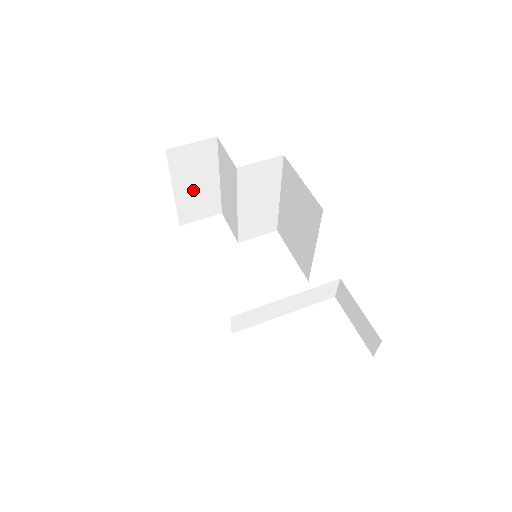
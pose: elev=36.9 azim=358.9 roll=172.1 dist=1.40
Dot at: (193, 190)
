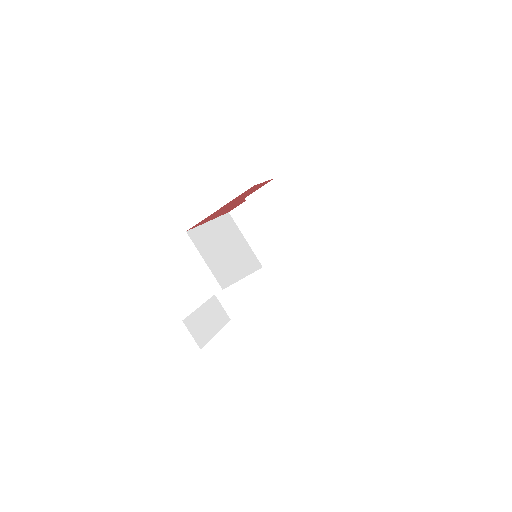
Dot at: (264, 242)
